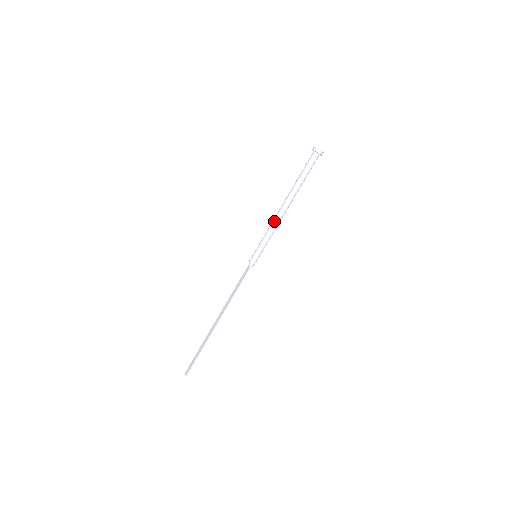
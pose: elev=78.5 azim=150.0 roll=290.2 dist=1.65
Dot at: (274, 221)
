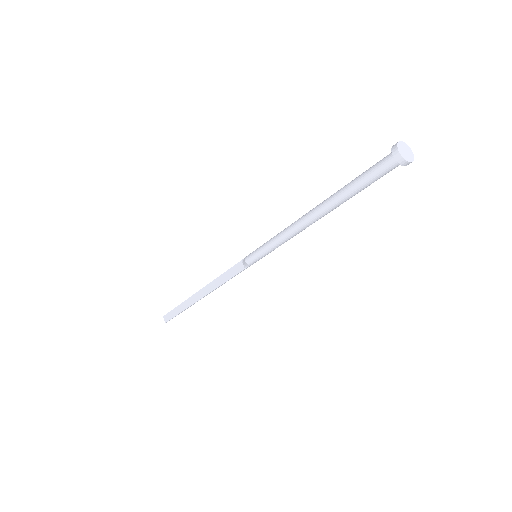
Dot at: (291, 233)
